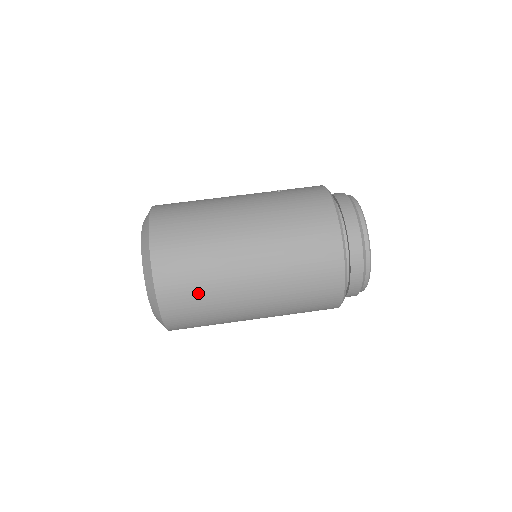
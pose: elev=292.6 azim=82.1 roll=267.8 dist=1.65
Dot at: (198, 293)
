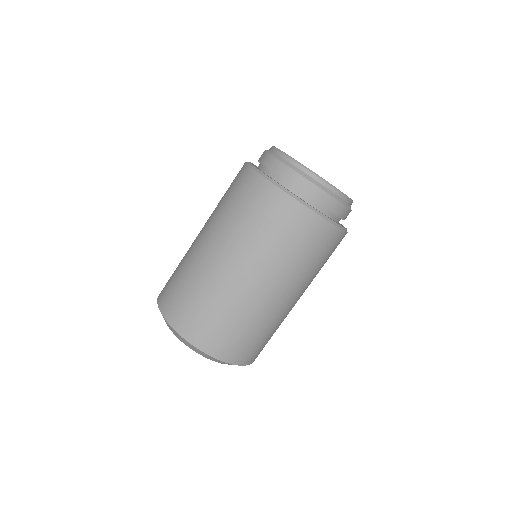
Dot at: (226, 324)
